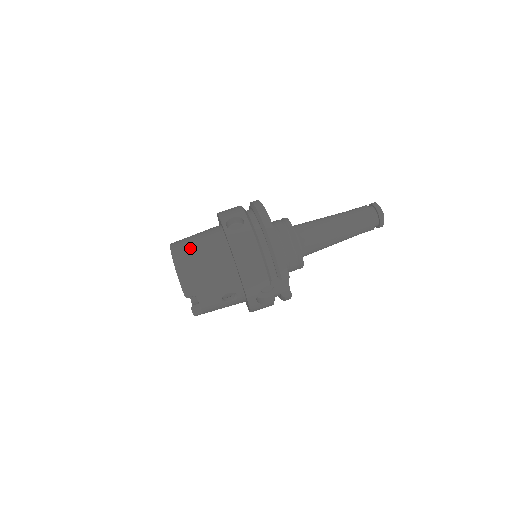
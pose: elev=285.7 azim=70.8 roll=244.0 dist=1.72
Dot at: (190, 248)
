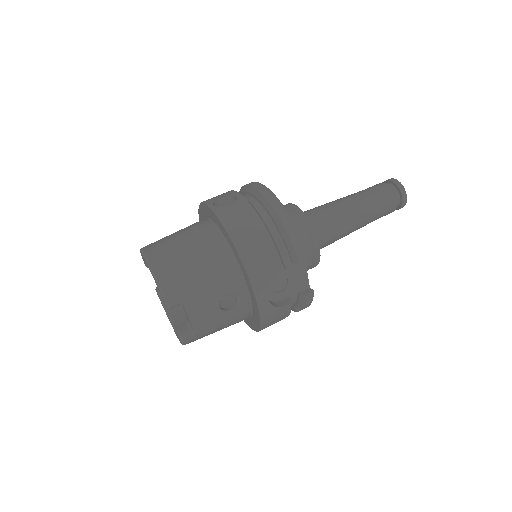
Dot at: (168, 242)
